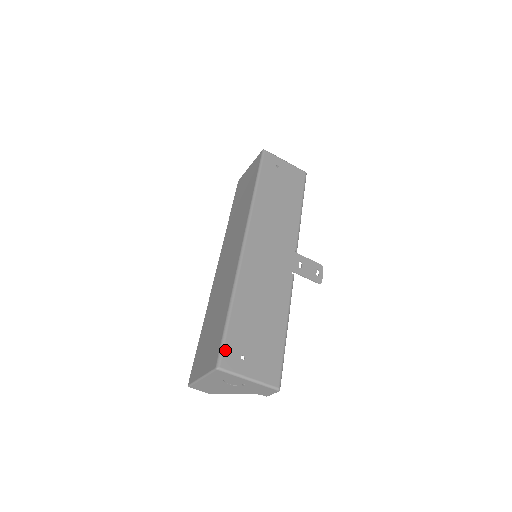
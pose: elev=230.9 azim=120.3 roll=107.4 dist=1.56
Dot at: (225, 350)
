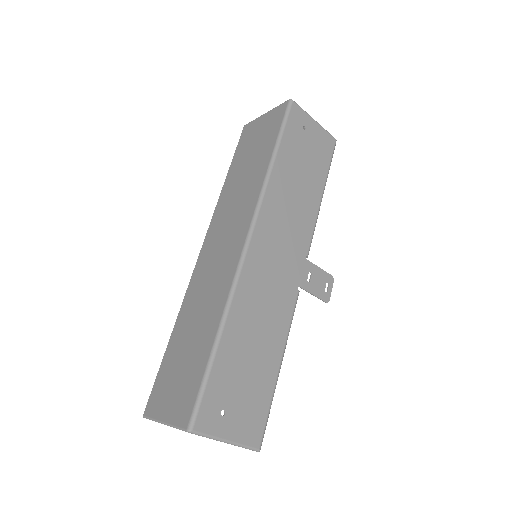
Dot at: (202, 405)
